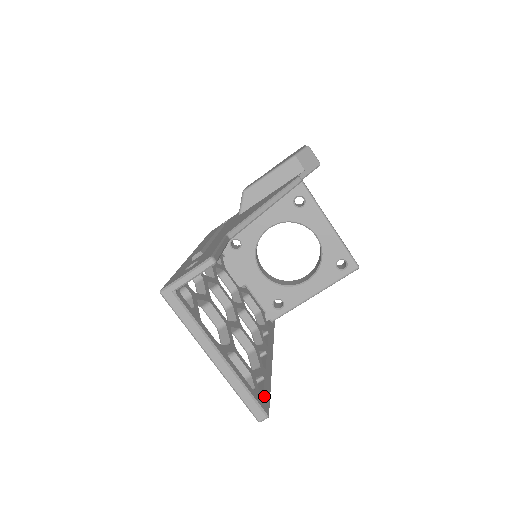
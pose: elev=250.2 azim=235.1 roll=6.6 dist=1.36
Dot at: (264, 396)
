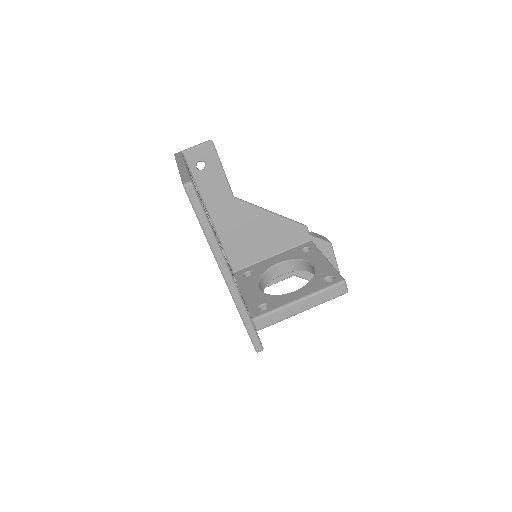
Dot at: occluded
